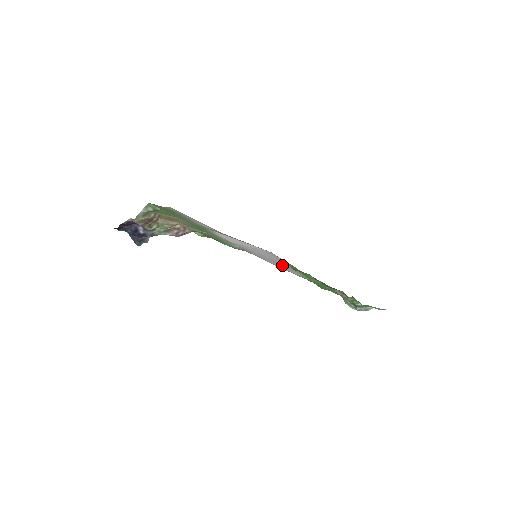
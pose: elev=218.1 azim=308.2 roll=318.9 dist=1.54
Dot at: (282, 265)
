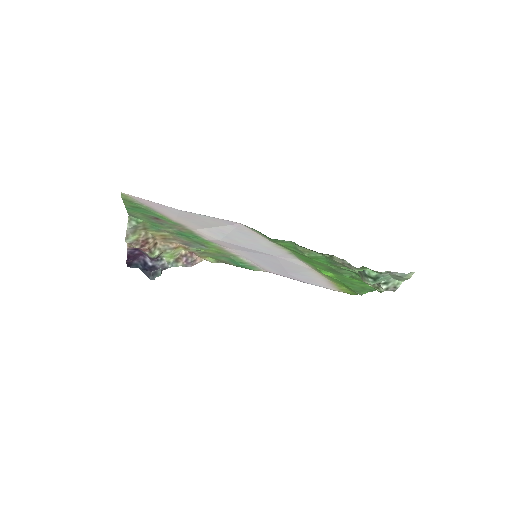
Dot at: (298, 269)
